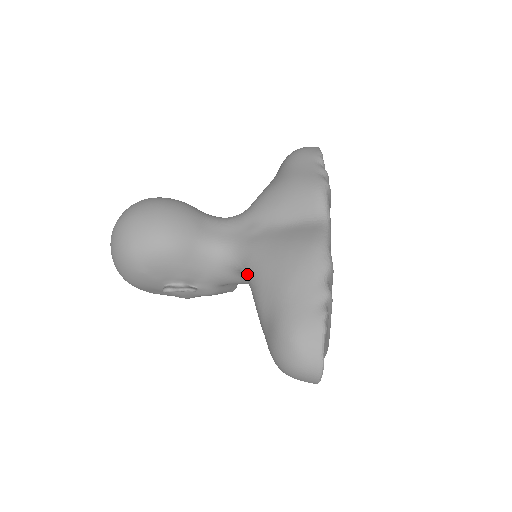
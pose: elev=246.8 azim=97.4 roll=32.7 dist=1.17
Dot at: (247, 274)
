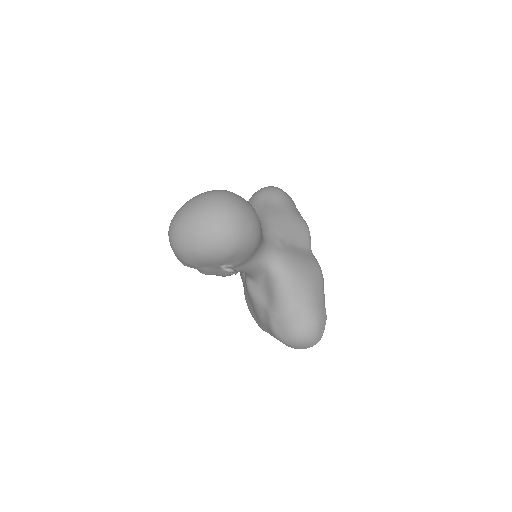
Dot at: (280, 273)
